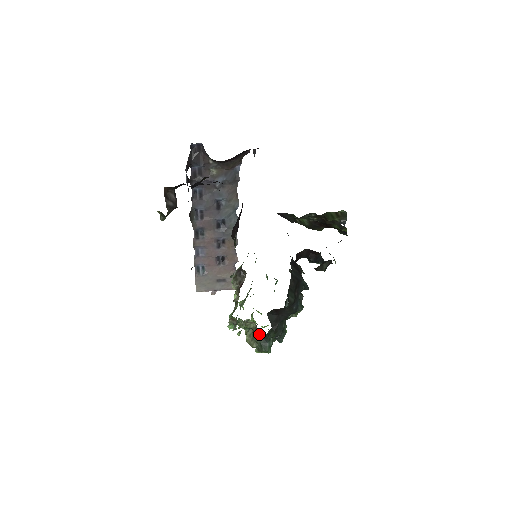
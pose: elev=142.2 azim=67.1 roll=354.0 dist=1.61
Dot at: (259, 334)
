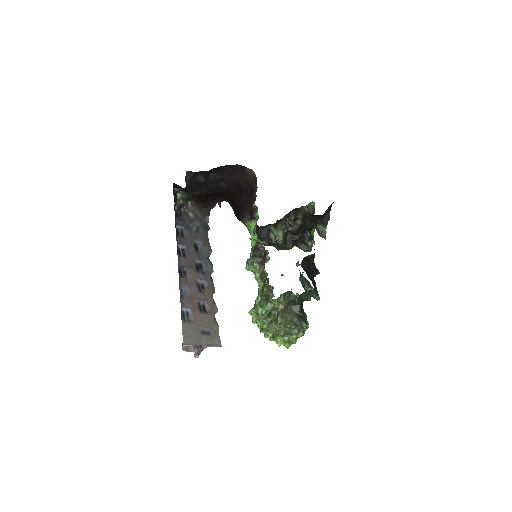
Dot at: (294, 302)
